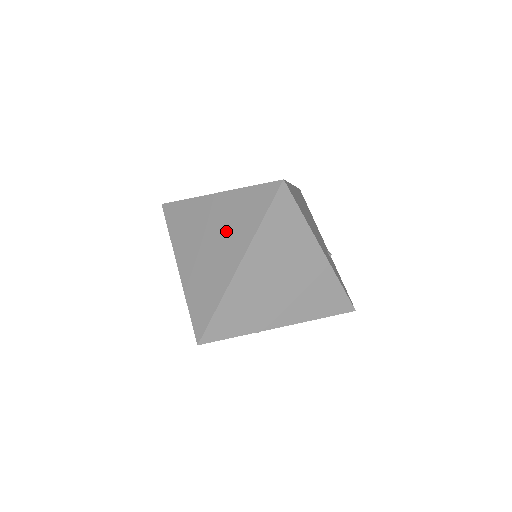
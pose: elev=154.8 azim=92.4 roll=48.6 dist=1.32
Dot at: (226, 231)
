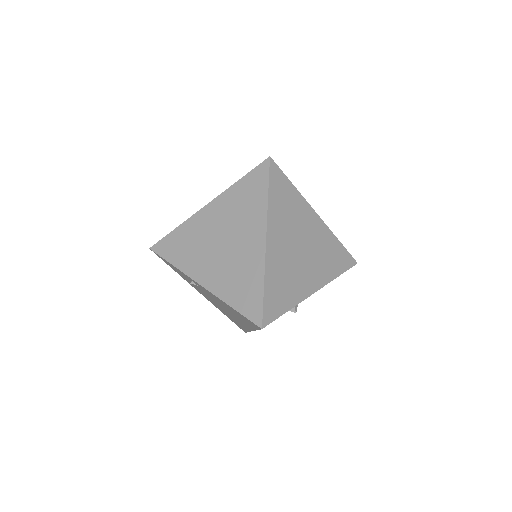
Dot at: (236, 224)
